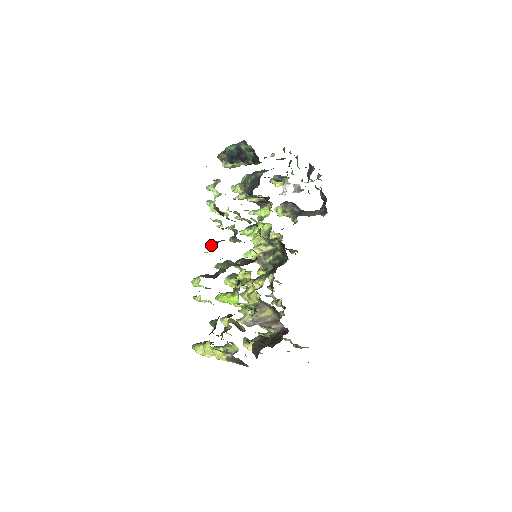
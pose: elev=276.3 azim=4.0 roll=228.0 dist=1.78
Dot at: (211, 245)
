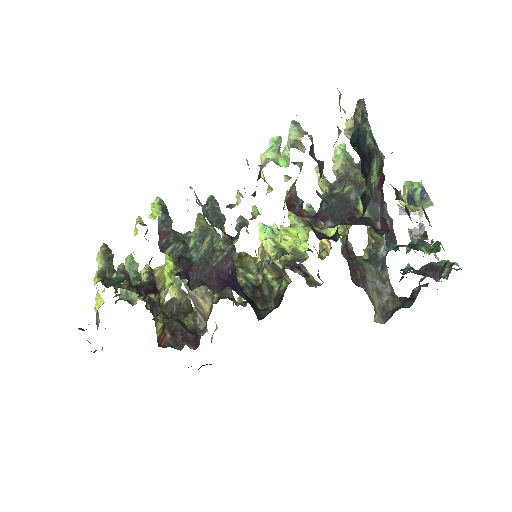
Dot at: (208, 199)
